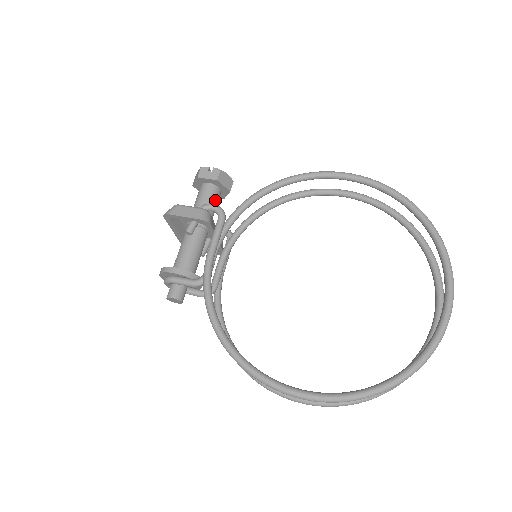
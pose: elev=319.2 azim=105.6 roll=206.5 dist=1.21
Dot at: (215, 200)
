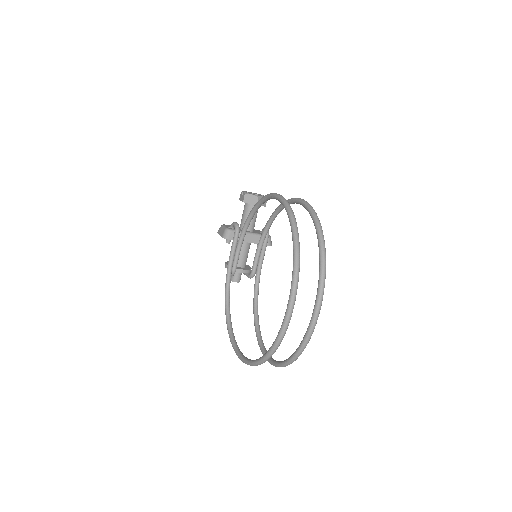
Dot at: occluded
